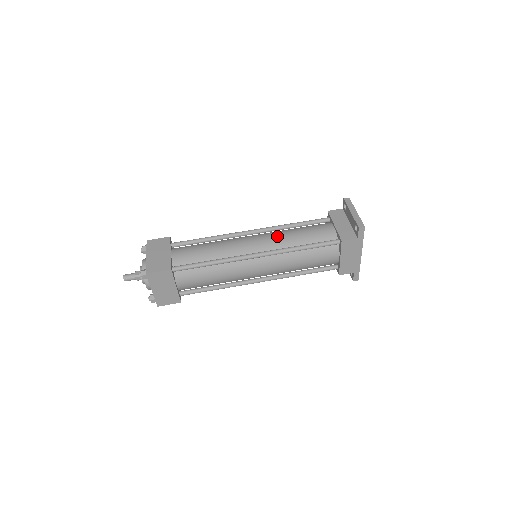
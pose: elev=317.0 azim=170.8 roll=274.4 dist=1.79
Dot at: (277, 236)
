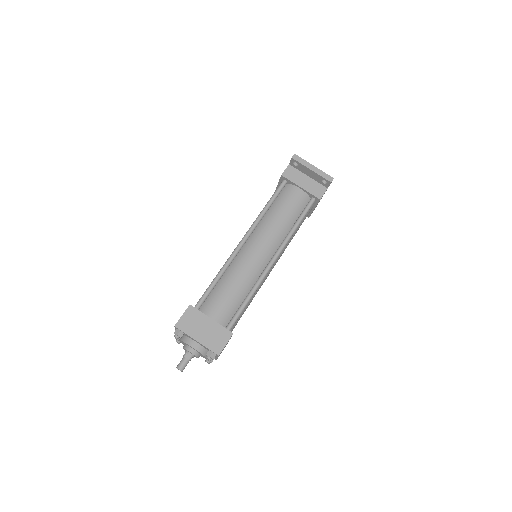
Dot at: (271, 231)
